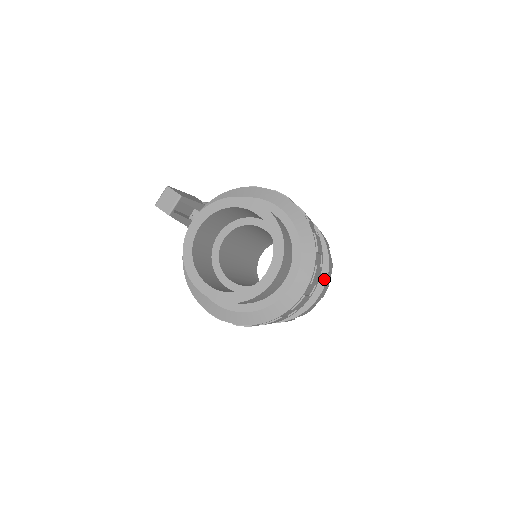
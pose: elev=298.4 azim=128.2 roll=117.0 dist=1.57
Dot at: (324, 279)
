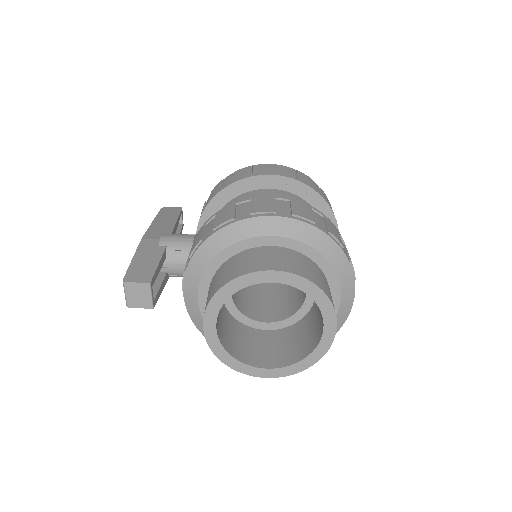
Dot at: occluded
